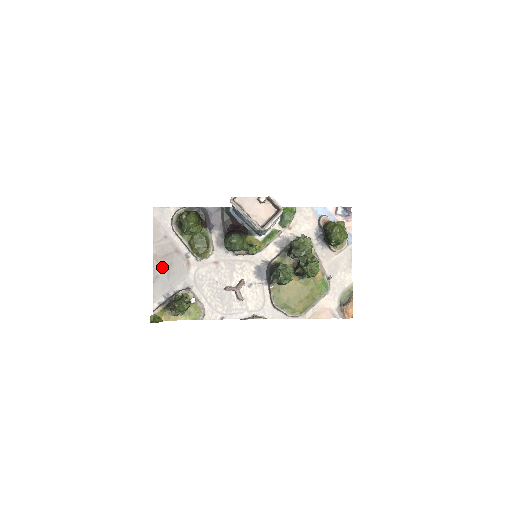
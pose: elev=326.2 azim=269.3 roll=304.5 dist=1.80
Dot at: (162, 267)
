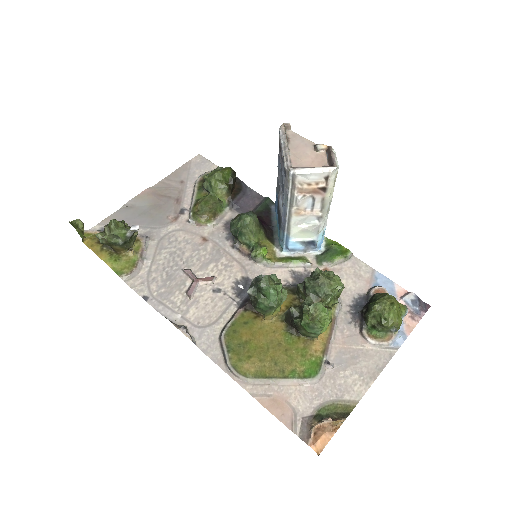
Dot at: (147, 202)
